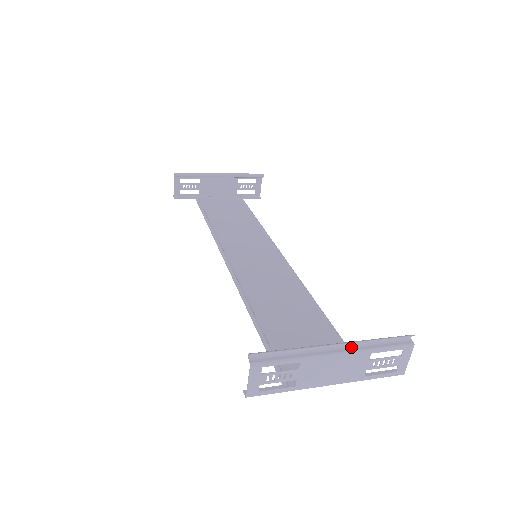
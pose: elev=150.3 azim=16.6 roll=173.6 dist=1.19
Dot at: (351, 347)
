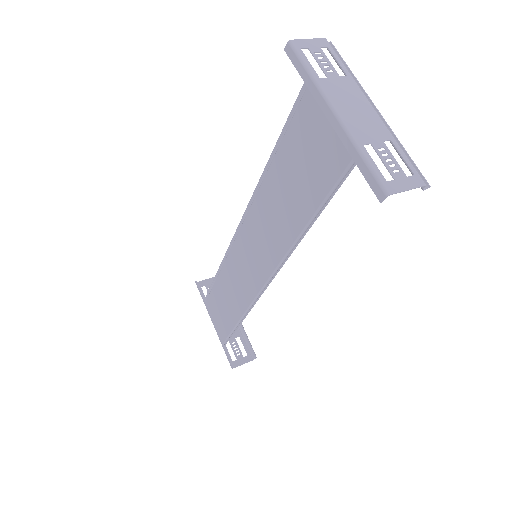
Dot at: (380, 125)
